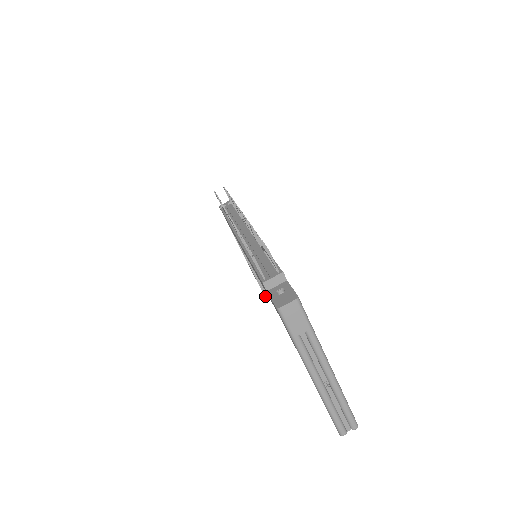
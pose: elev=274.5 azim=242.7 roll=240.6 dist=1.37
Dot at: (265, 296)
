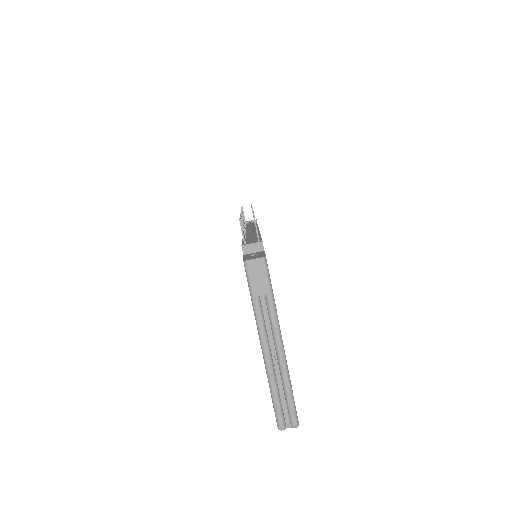
Dot at: occluded
